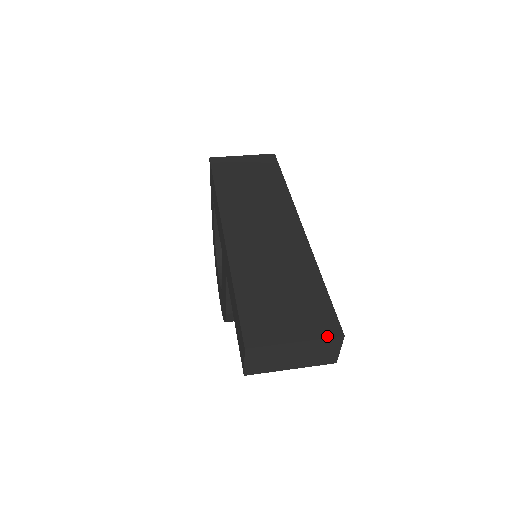
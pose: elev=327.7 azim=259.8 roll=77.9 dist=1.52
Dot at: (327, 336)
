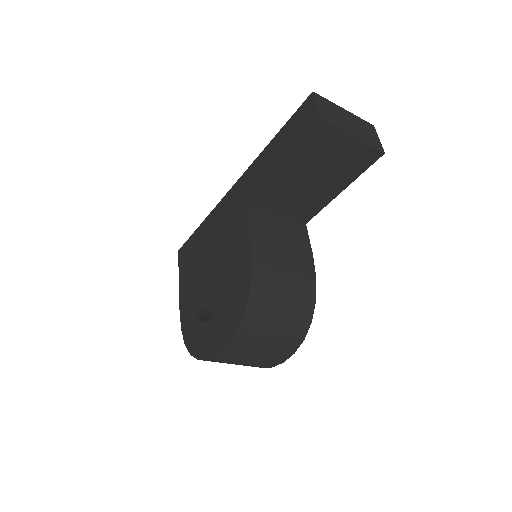
Dot at: (363, 121)
